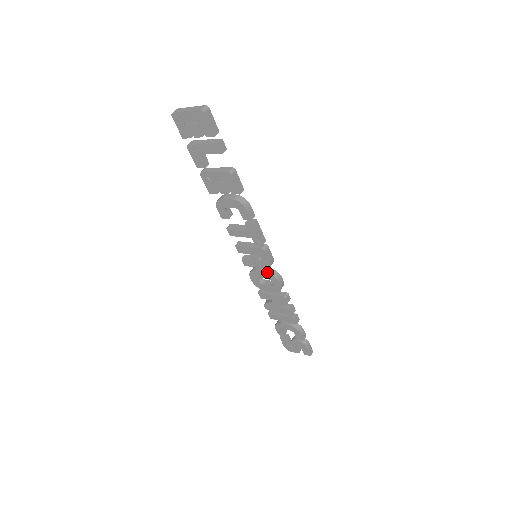
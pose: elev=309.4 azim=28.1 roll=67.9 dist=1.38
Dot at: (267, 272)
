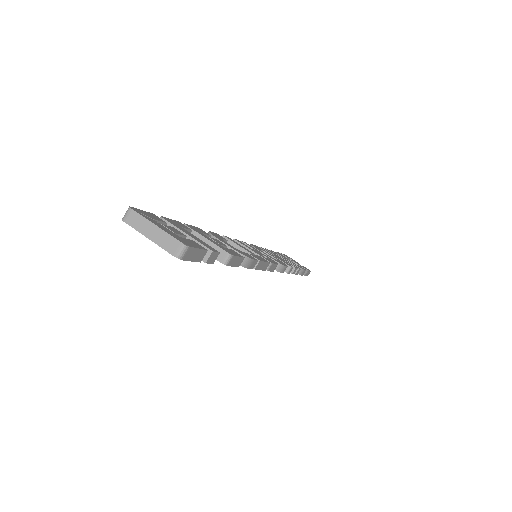
Dot at: occluded
